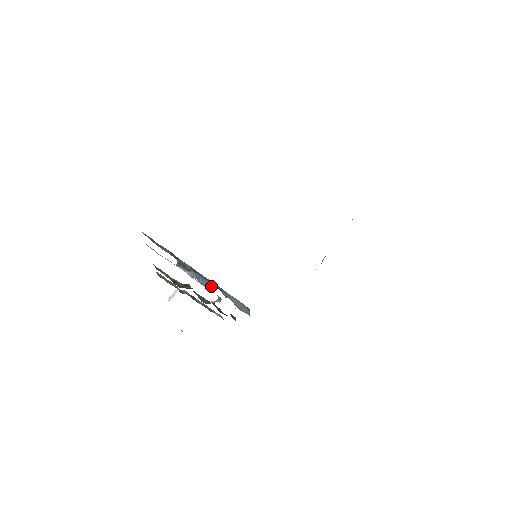
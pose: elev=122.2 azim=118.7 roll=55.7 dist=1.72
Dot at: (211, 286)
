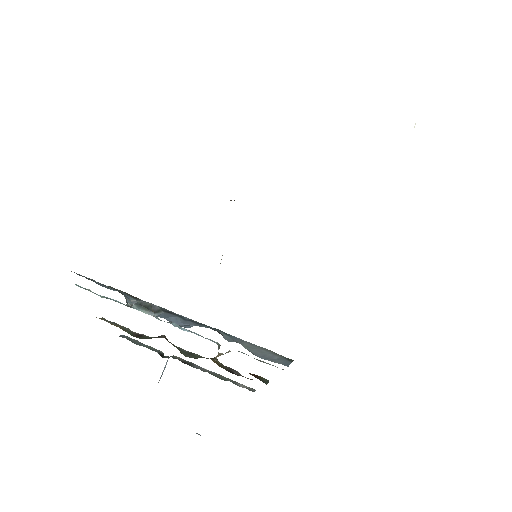
Dot at: (193, 325)
